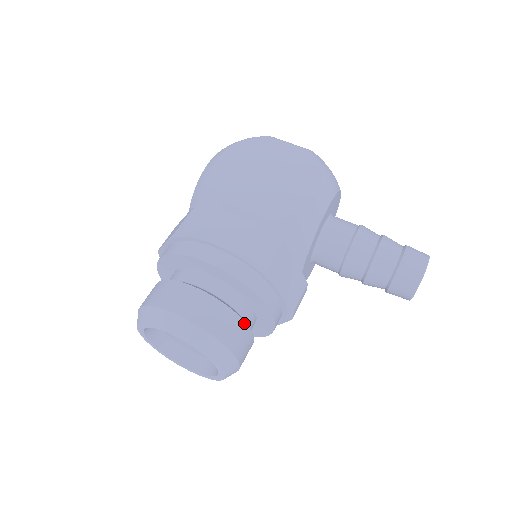
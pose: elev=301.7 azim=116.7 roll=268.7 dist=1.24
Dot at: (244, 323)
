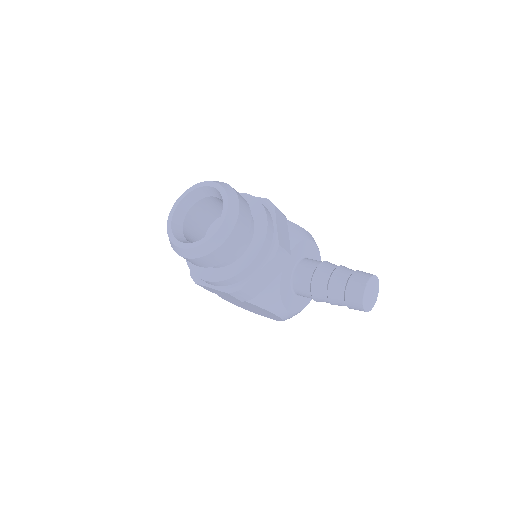
Dot at: (250, 212)
